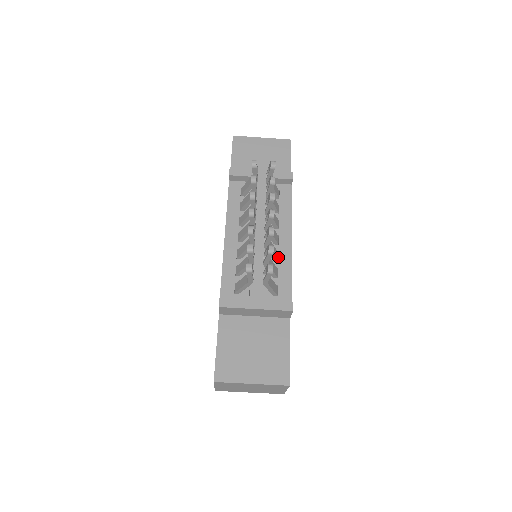
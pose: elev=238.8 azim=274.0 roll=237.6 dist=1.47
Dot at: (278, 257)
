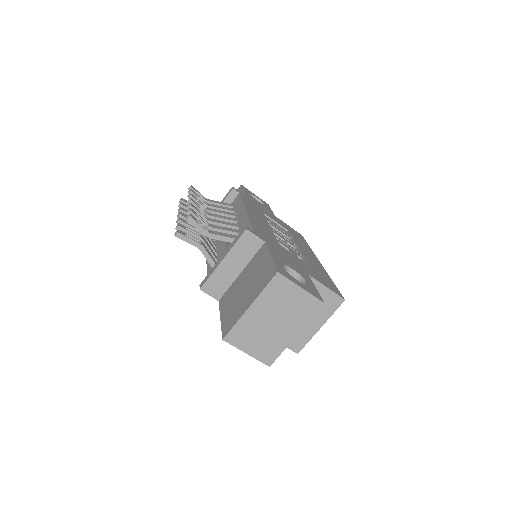
Dot at: (239, 226)
